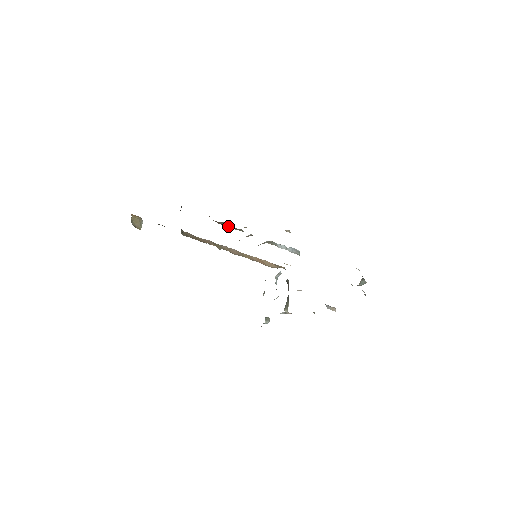
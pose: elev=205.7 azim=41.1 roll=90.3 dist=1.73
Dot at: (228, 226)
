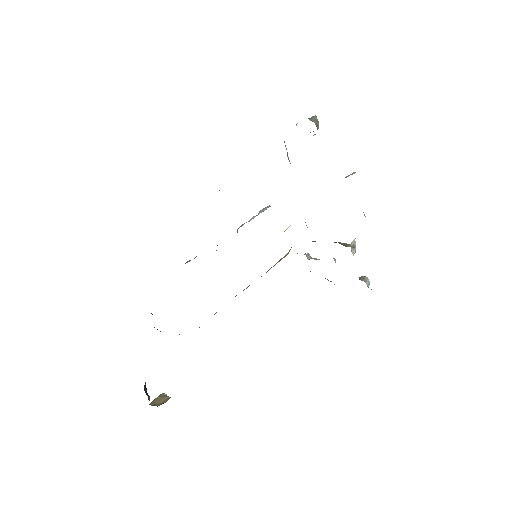
Dot at: occluded
